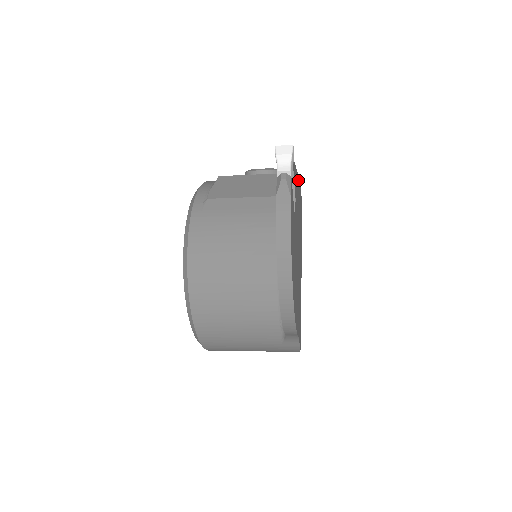
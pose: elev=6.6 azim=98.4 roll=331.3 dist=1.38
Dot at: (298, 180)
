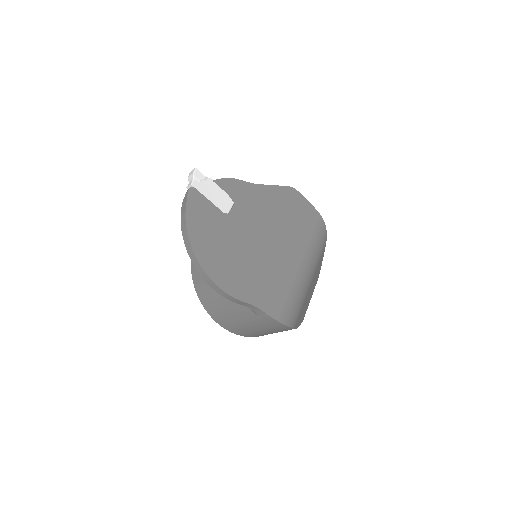
Dot at: (271, 190)
